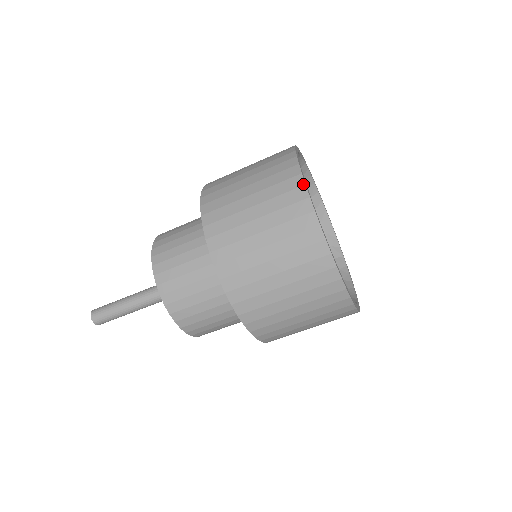
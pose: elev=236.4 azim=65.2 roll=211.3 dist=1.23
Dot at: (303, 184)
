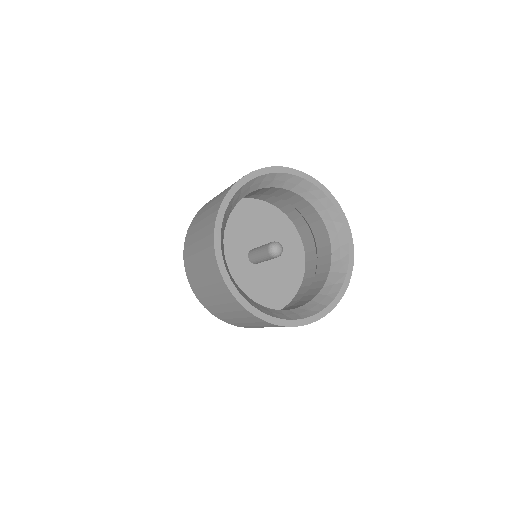
Dot at: (218, 208)
